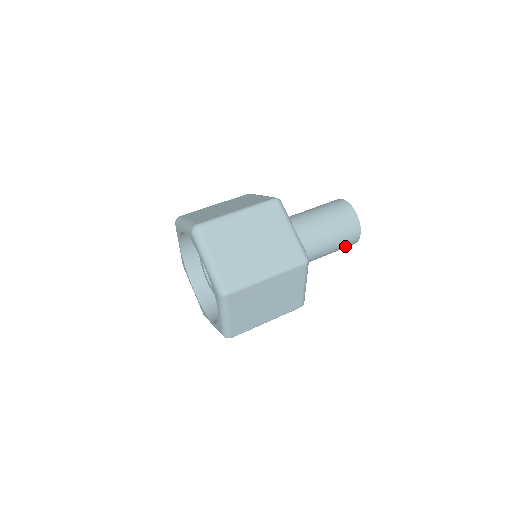
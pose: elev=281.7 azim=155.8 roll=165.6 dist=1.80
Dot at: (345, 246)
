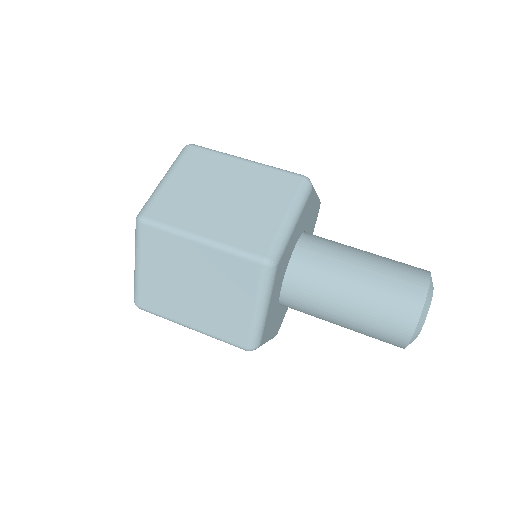
Dot at: occluded
